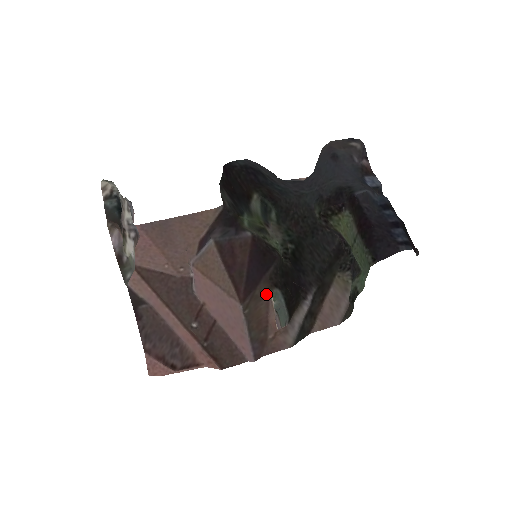
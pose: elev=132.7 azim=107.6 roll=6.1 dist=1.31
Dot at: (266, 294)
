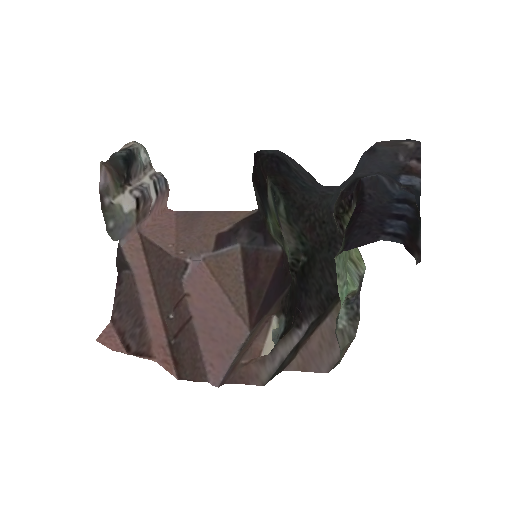
Dot at: (268, 317)
